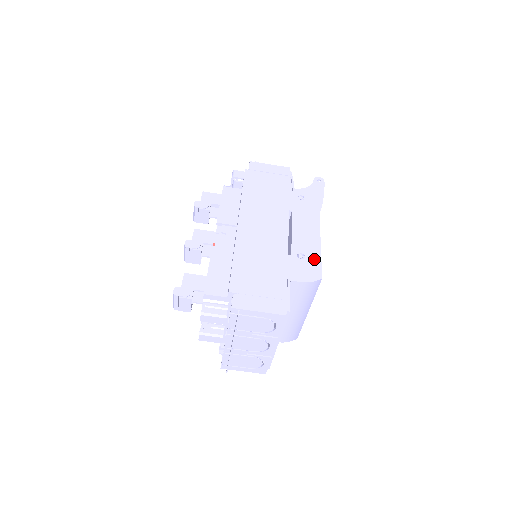
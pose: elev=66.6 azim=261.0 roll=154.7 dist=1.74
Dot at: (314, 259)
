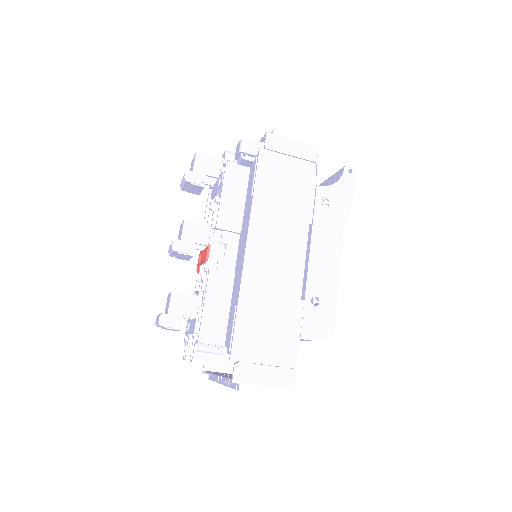
Dot at: (329, 305)
